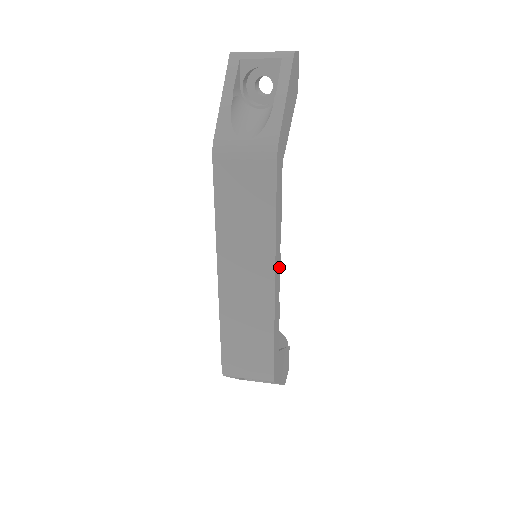
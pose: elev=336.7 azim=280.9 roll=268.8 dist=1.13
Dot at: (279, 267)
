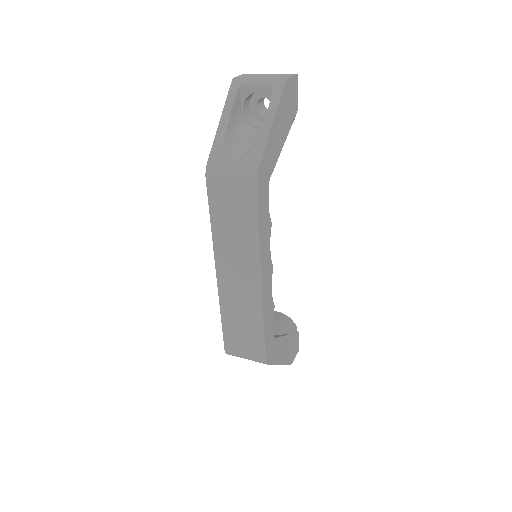
Dot at: (270, 269)
